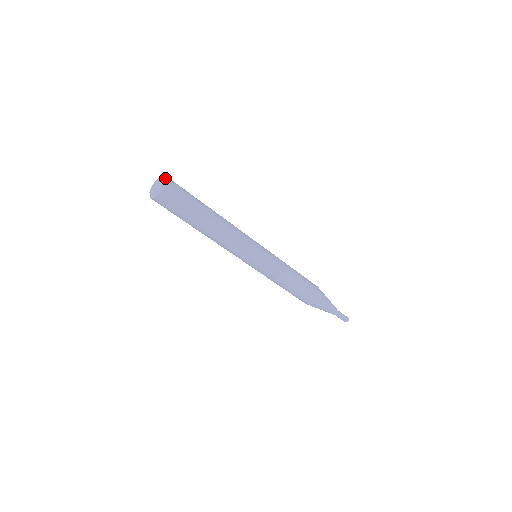
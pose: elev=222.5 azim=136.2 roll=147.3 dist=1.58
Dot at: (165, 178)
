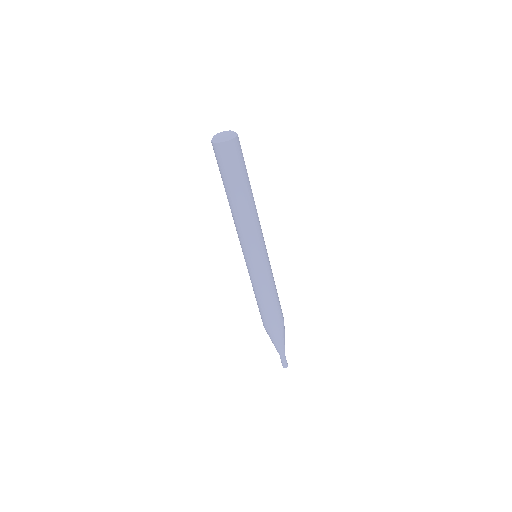
Dot at: occluded
